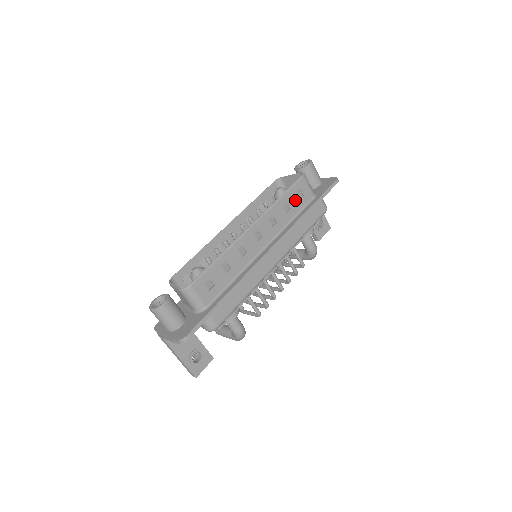
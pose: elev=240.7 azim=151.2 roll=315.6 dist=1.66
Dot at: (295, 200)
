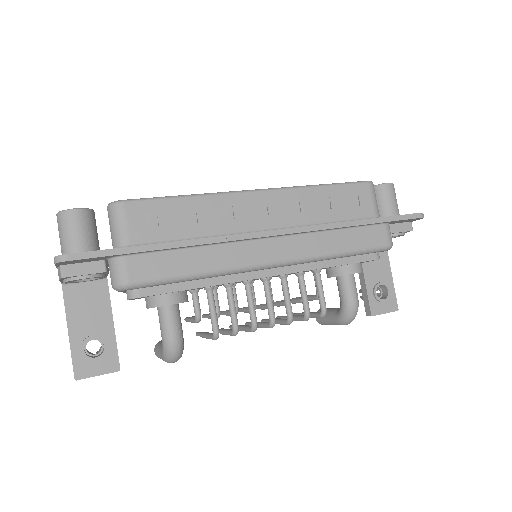
Dot at: (344, 203)
